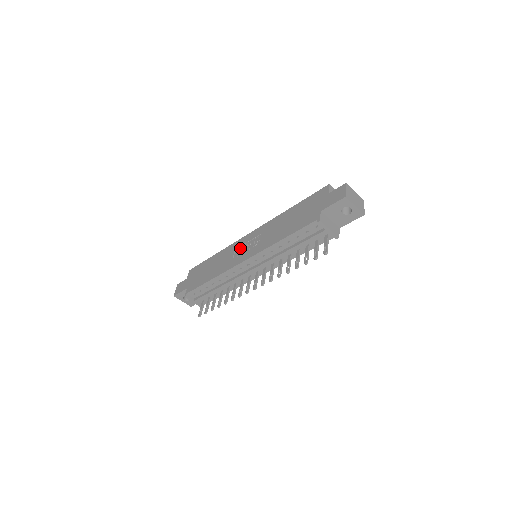
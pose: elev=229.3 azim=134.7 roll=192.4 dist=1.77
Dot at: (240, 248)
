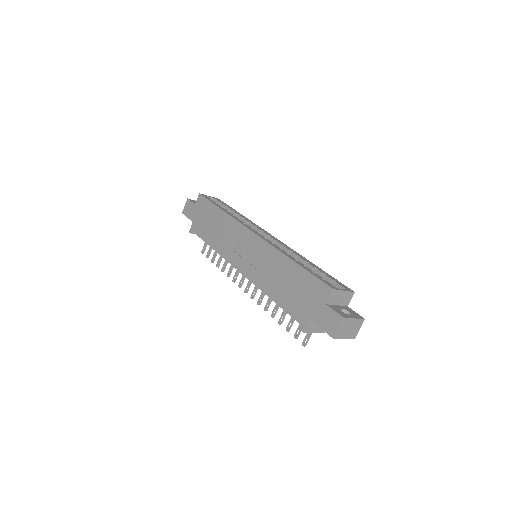
Dot at: (241, 243)
